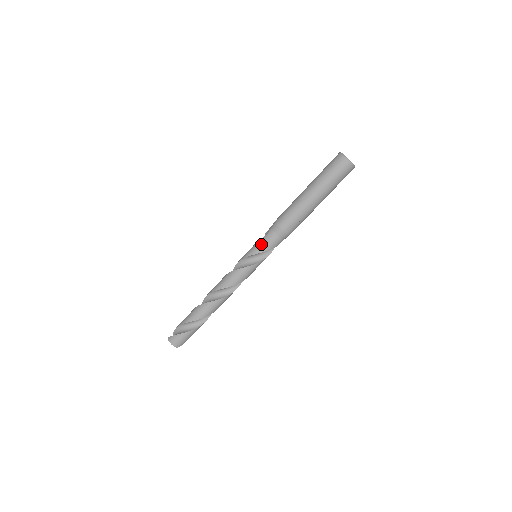
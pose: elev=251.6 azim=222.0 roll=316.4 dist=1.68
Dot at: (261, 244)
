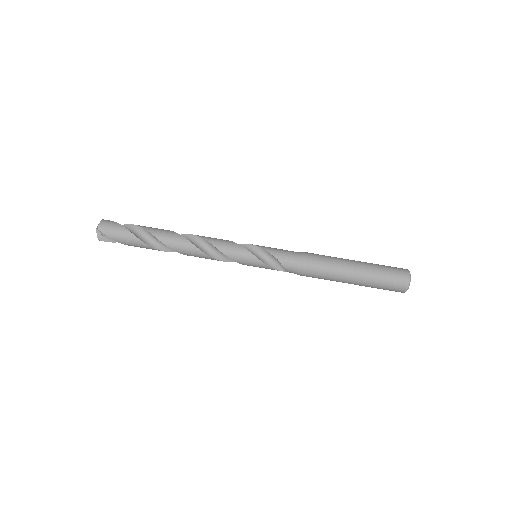
Dot at: (275, 248)
